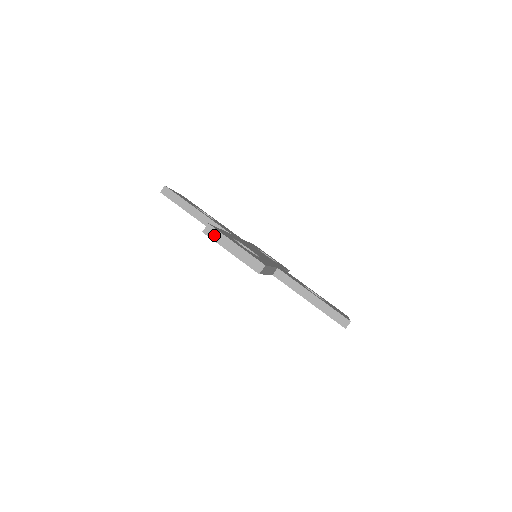
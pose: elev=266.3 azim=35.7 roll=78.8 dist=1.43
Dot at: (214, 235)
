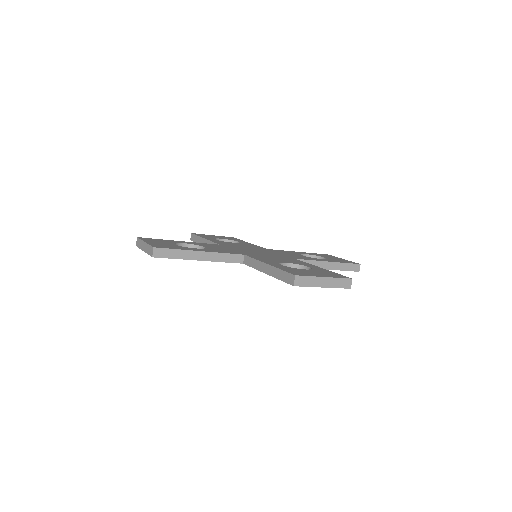
Dot at: (304, 282)
